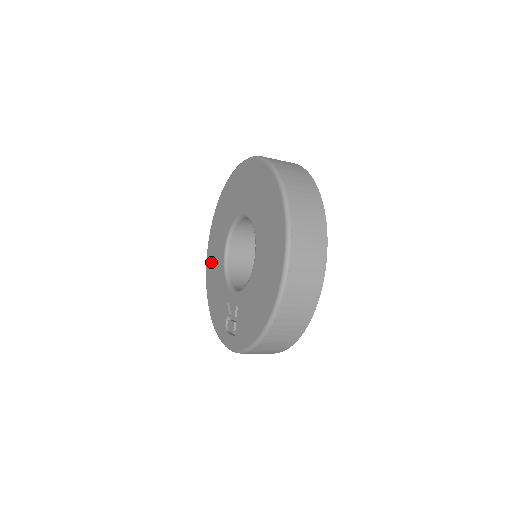
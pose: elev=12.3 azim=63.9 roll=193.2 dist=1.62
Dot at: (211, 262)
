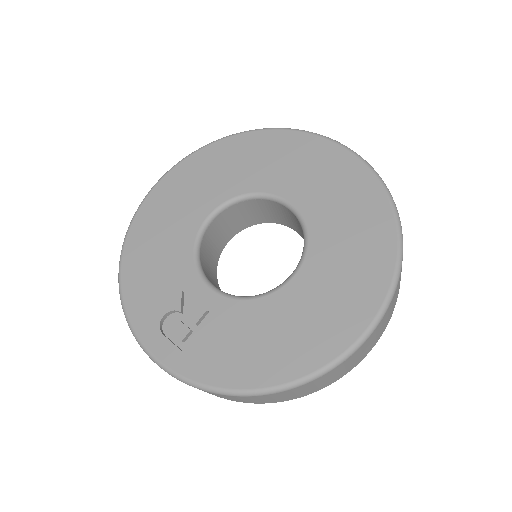
Dot at: (163, 205)
